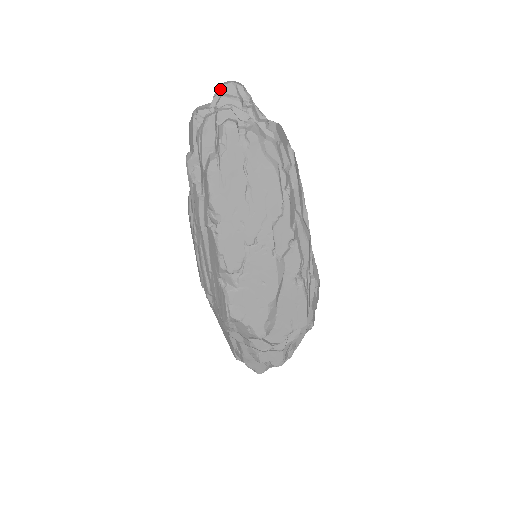
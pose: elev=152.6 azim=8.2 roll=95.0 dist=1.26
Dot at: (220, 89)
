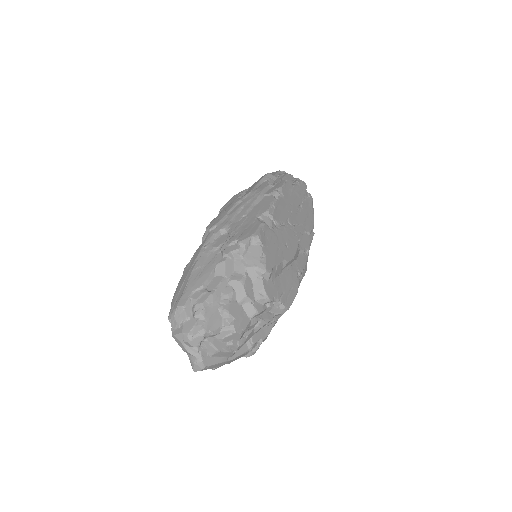
Dot at: occluded
